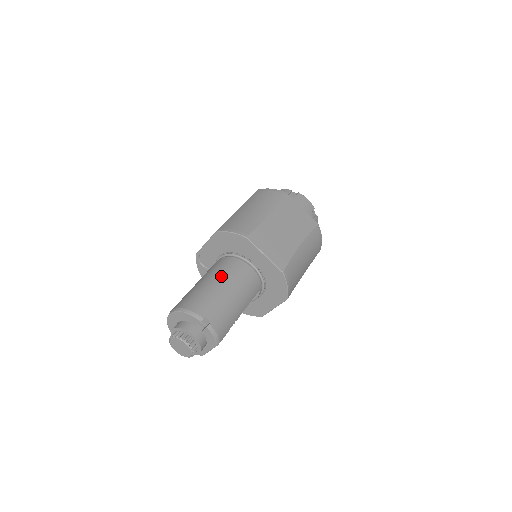
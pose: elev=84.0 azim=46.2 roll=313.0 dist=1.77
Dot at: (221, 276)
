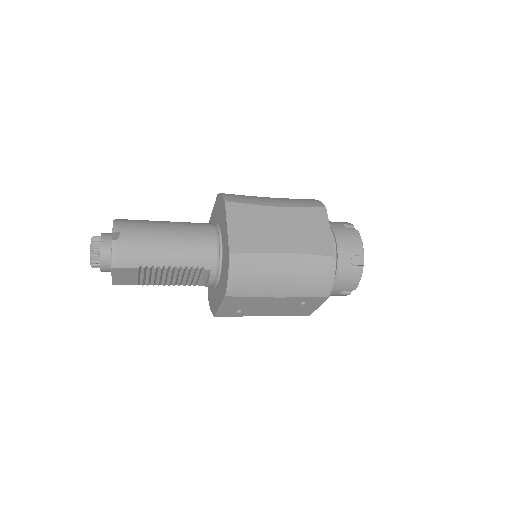
Dot at: (180, 224)
